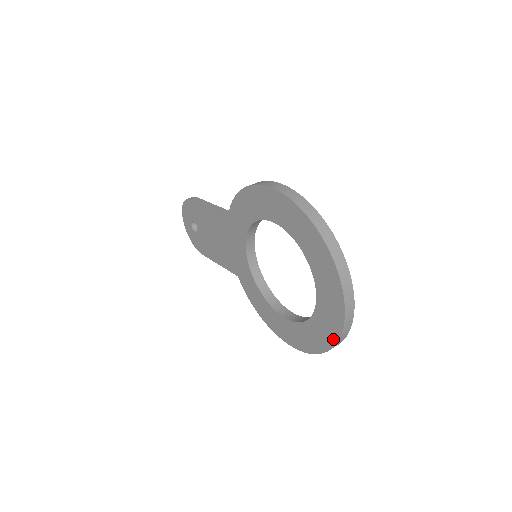
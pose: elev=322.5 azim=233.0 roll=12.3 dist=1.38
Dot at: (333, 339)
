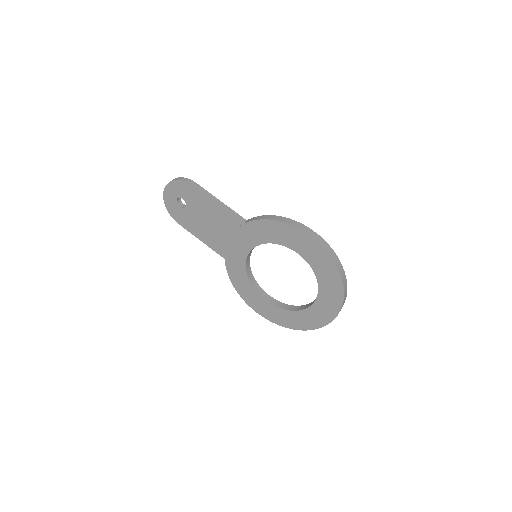
Dot at: (310, 327)
